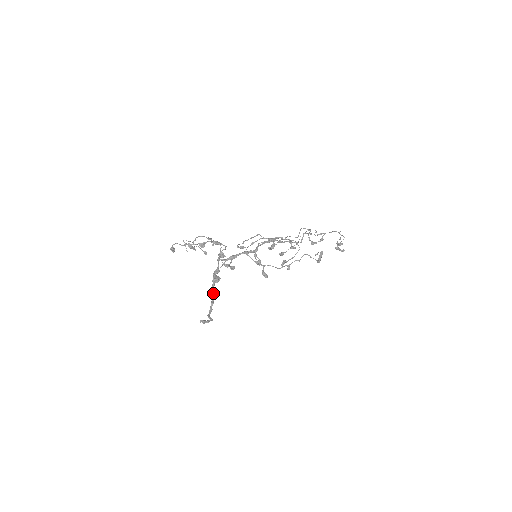
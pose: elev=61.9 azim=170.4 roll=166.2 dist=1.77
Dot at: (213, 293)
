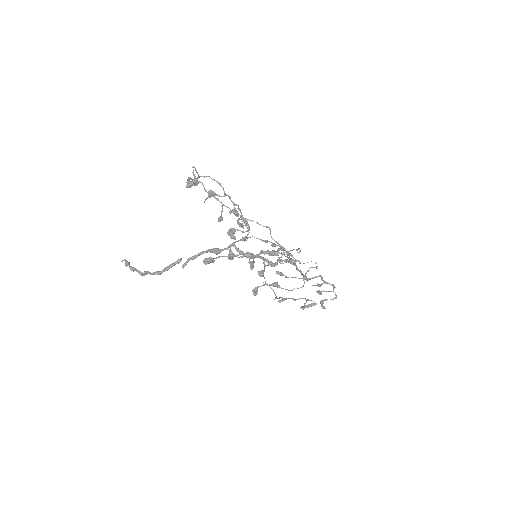
Dot at: (185, 265)
